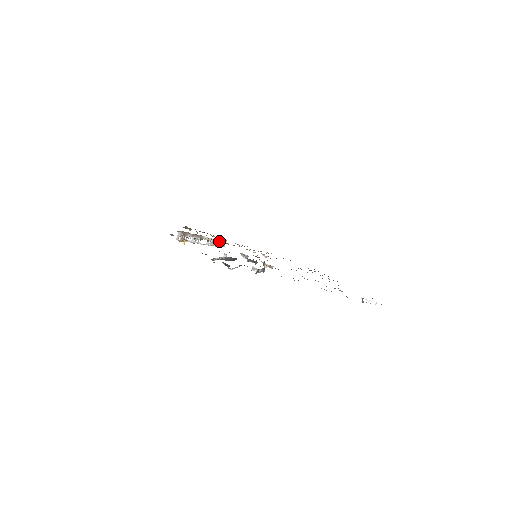
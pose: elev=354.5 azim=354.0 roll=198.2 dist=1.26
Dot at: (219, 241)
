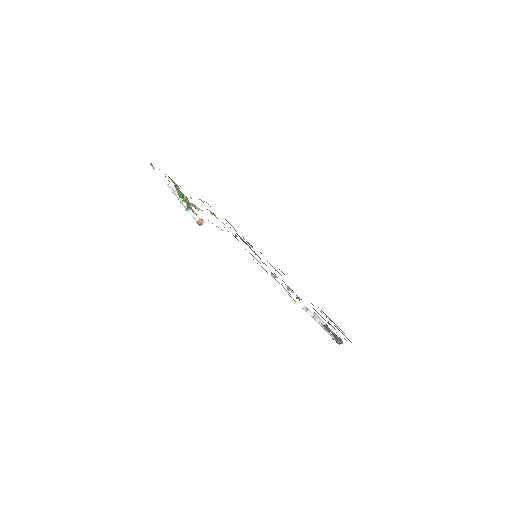
Dot at: occluded
